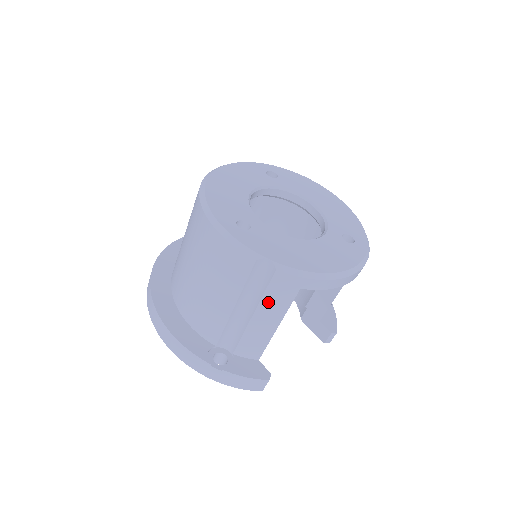
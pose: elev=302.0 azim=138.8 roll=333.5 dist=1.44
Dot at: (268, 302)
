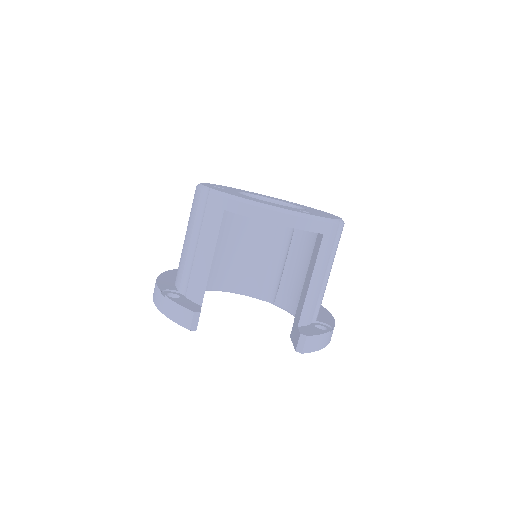
Dot at: (205, 228)
